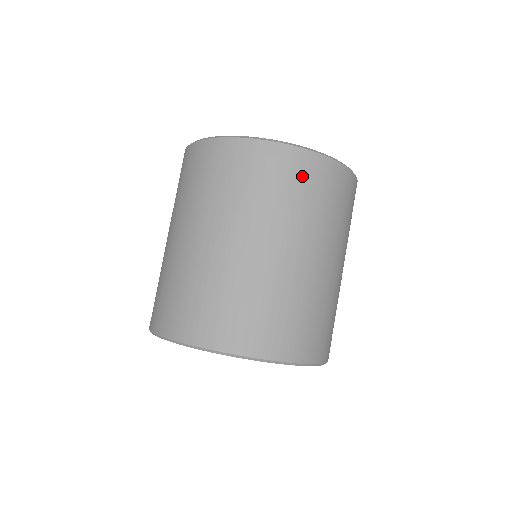
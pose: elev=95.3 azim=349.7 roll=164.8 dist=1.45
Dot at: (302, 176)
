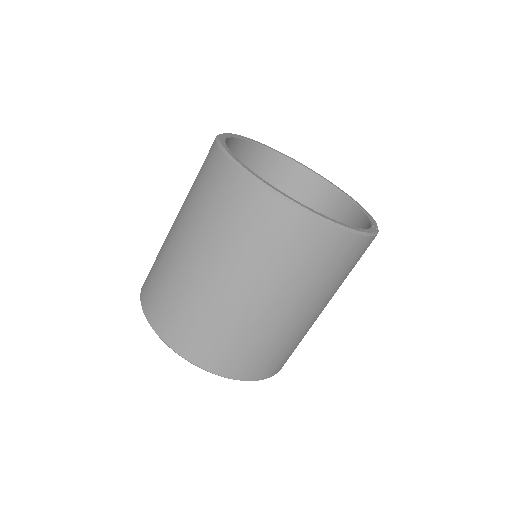
Dot at: (266, 222)
